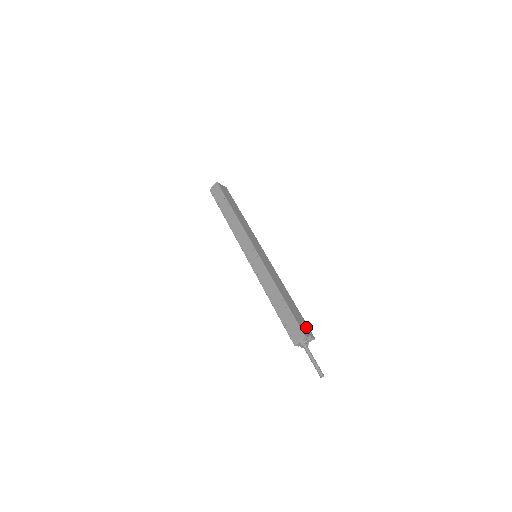
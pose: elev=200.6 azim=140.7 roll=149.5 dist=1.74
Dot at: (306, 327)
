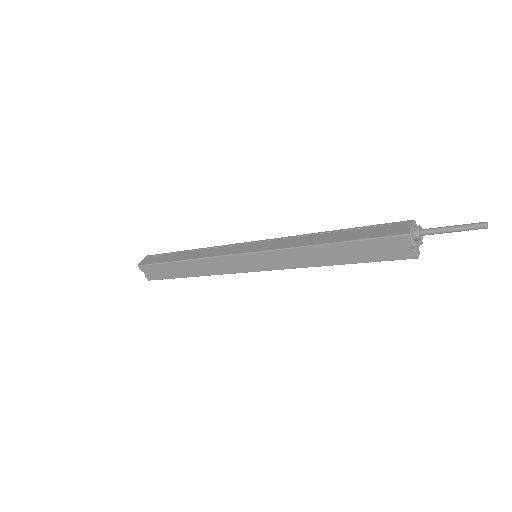
Dot at: occluded
